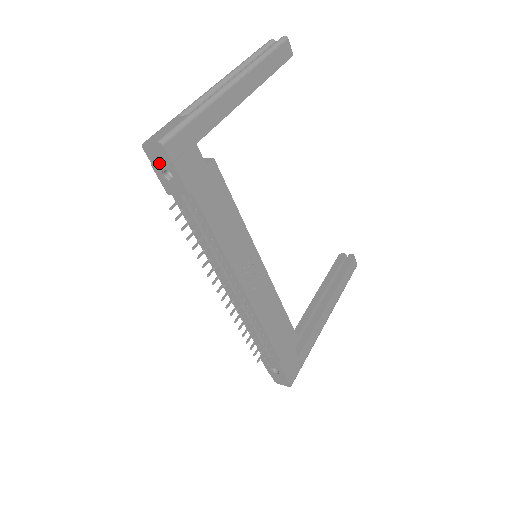
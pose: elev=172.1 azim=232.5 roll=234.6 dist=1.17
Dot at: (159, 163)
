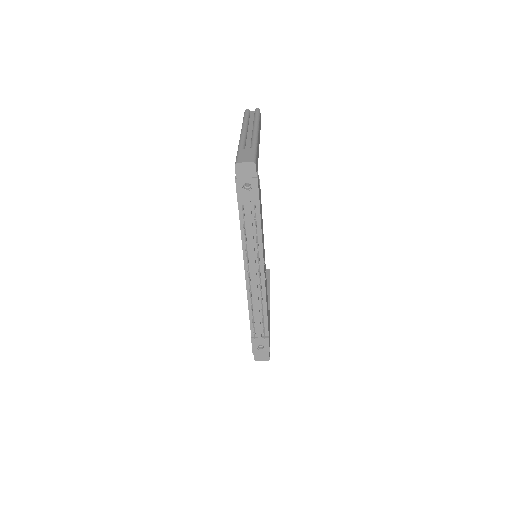
Dot at: (244, 177)
